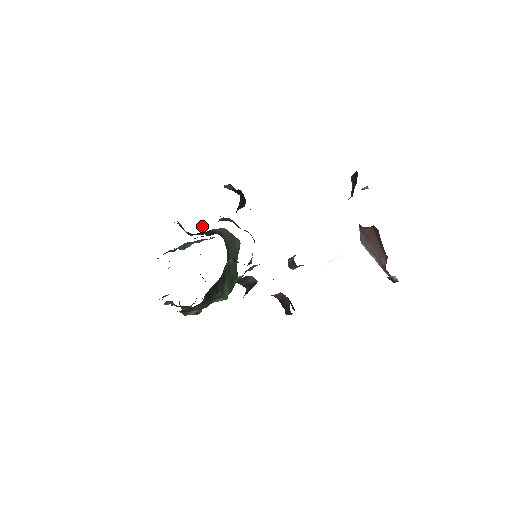
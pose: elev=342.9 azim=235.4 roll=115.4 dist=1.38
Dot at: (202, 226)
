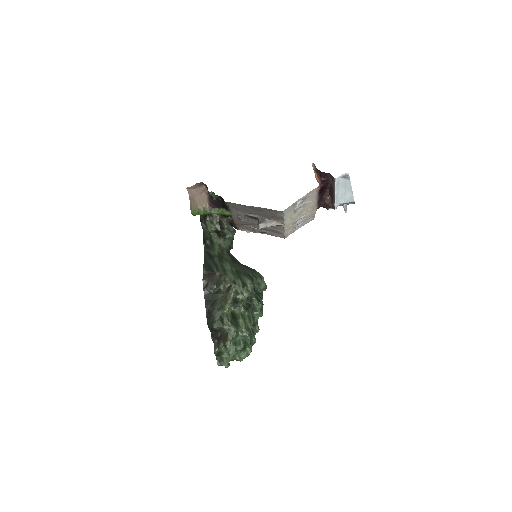
Dot at: occluded
